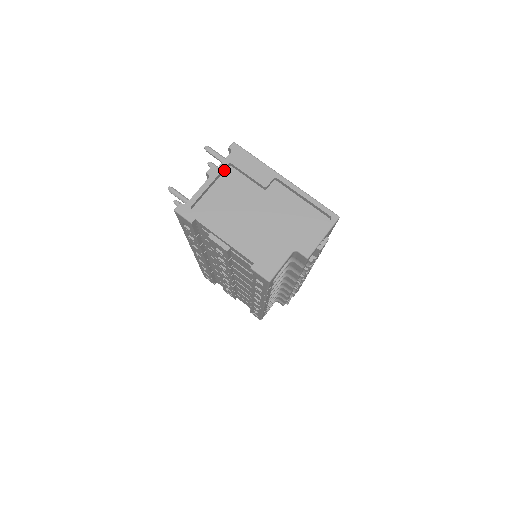
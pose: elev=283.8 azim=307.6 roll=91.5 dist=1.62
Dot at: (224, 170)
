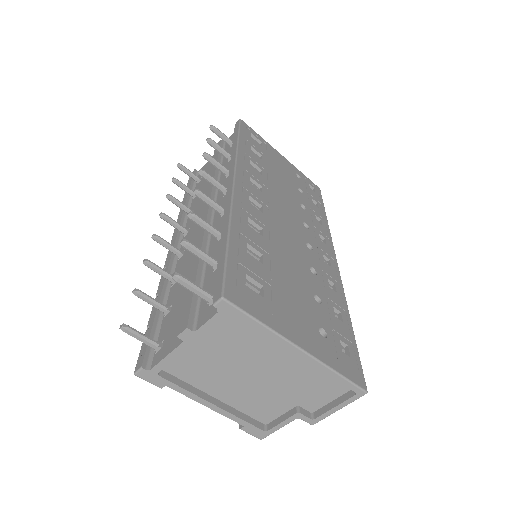
Dot at: (206, 327)
